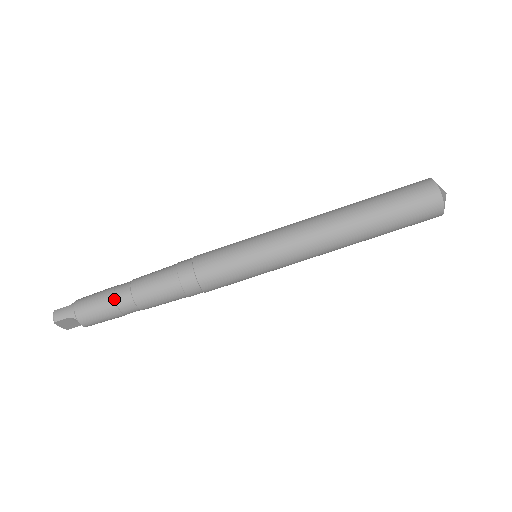
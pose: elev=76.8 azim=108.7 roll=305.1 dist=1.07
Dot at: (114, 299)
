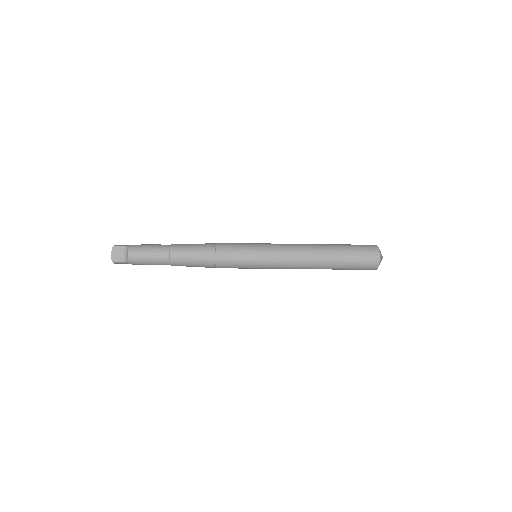
Dot at: occluded
